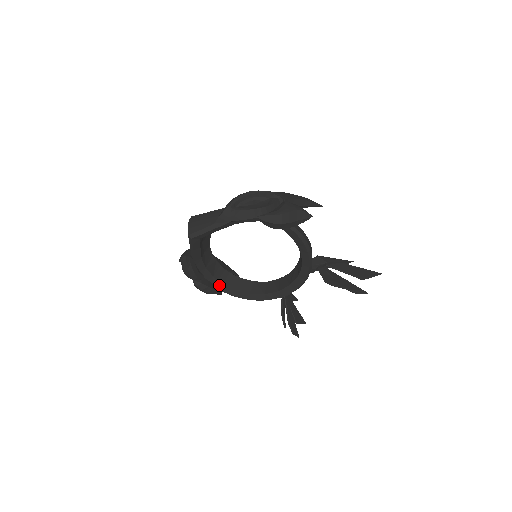
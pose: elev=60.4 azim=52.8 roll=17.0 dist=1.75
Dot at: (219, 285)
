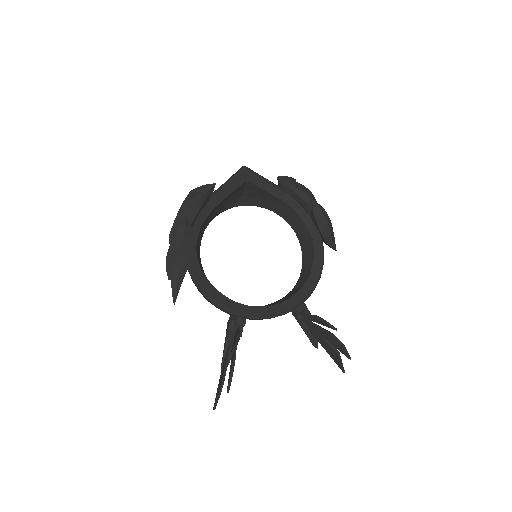
Dot at: (193, 255)
